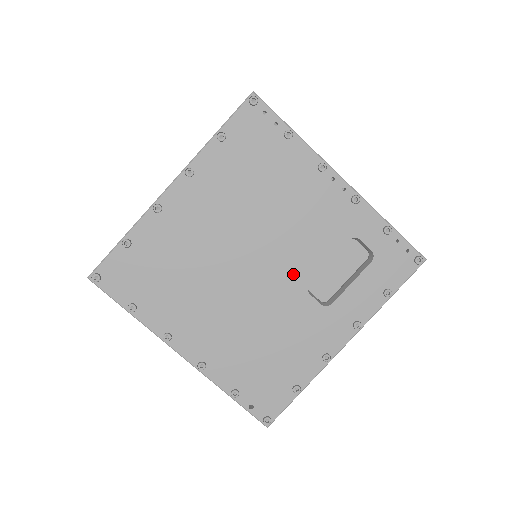
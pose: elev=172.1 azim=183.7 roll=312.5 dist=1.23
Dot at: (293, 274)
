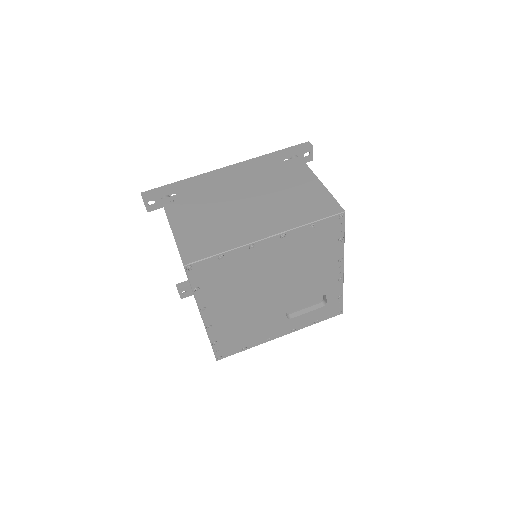
Dot at: (287, 301)
